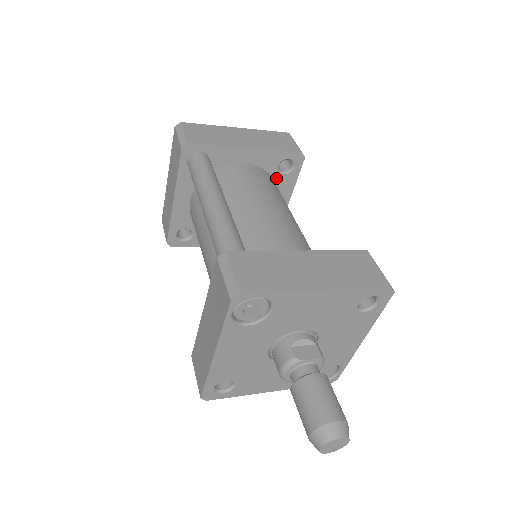
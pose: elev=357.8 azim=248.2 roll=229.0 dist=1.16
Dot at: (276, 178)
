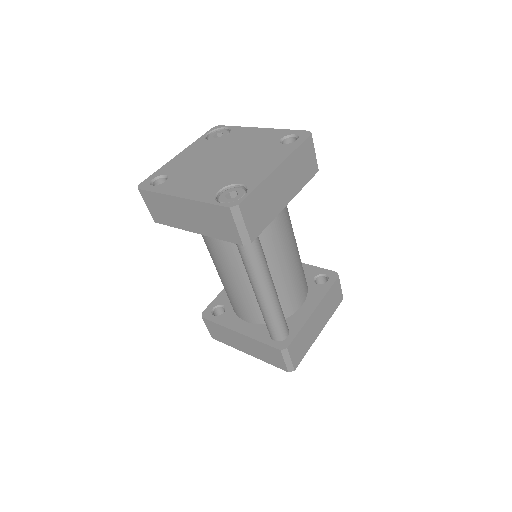
Dot at: occluded
